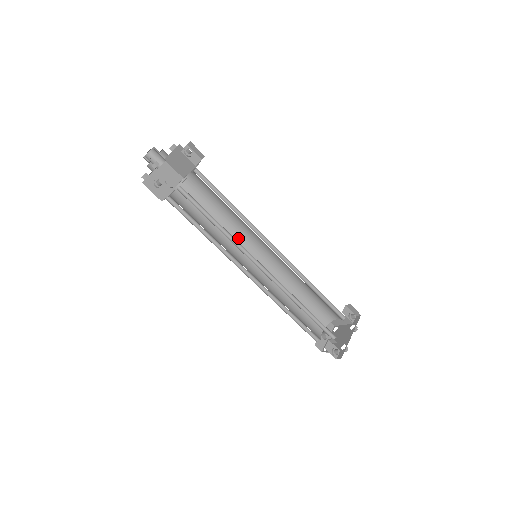
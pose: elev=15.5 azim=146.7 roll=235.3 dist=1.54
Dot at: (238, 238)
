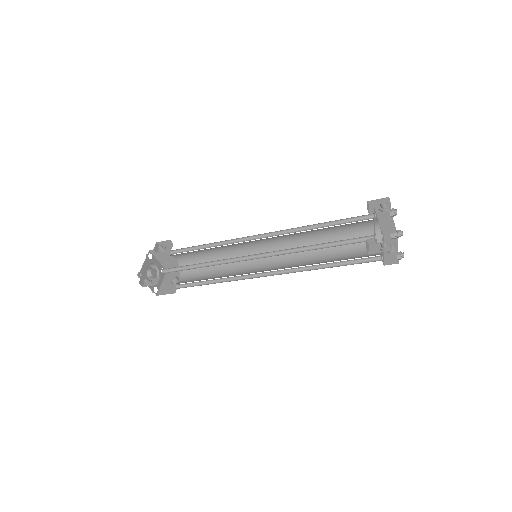
Dot at: (244, 261)
